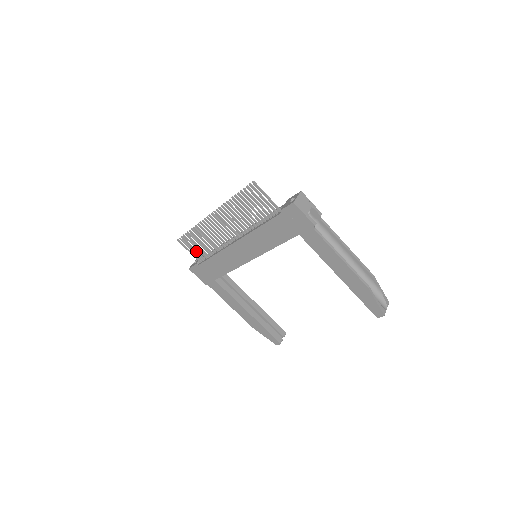
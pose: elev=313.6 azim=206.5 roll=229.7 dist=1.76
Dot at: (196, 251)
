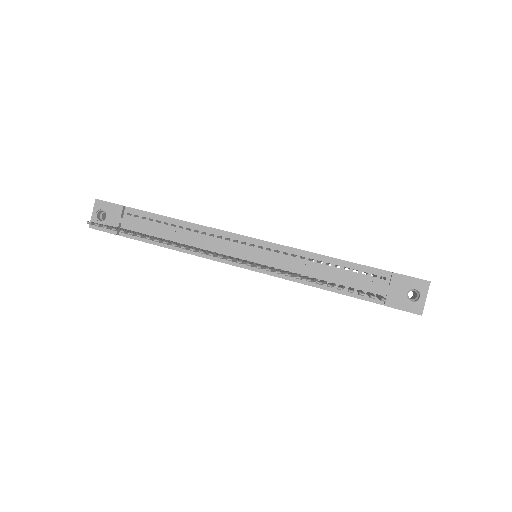
Dot at: occluded
